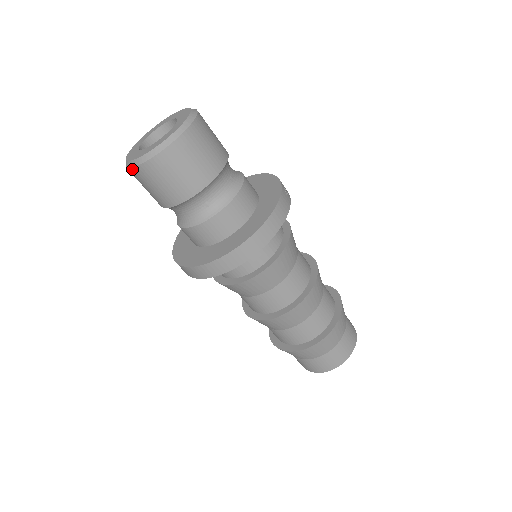
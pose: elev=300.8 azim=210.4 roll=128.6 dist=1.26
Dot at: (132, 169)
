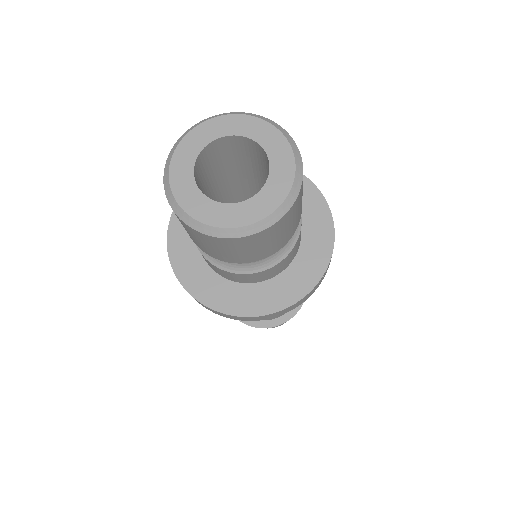
Dot at: (167, 196)
